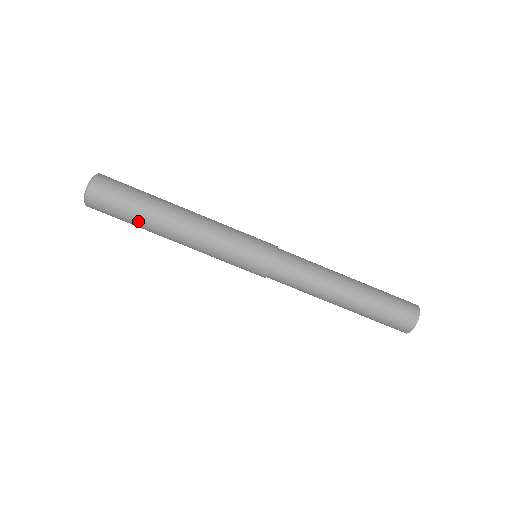
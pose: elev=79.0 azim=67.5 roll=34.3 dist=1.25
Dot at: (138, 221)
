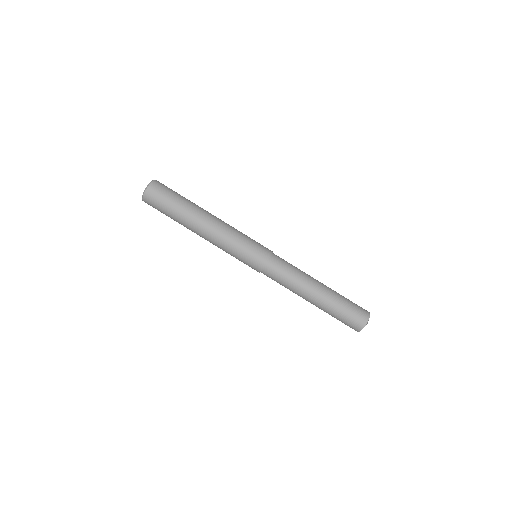
Dot at: (182, 207)
